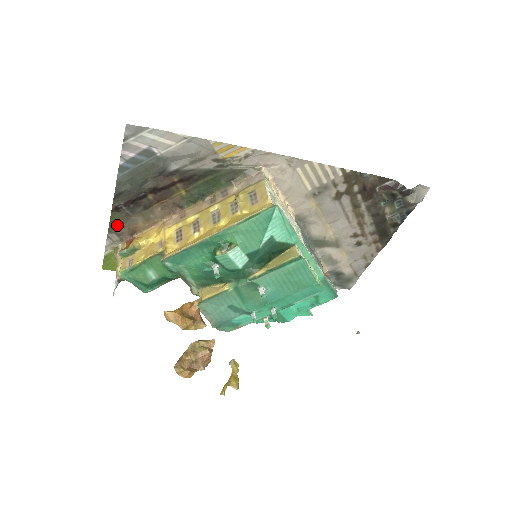
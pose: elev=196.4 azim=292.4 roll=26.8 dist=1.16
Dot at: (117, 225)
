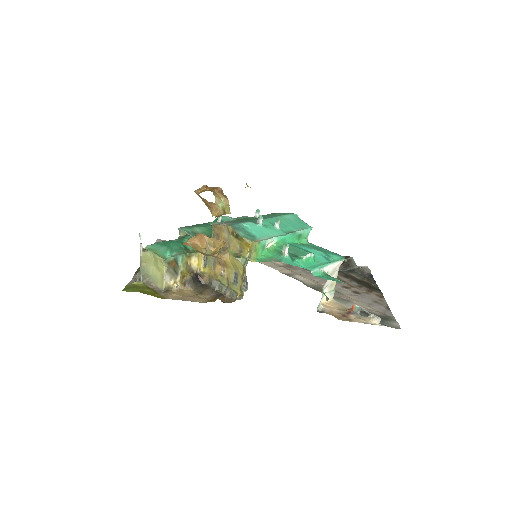
Dot at: occluded
